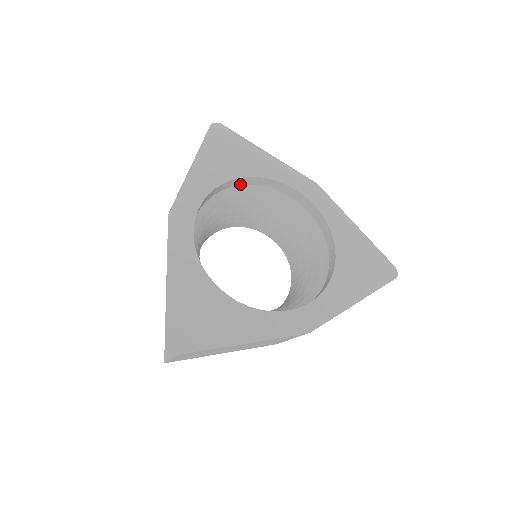
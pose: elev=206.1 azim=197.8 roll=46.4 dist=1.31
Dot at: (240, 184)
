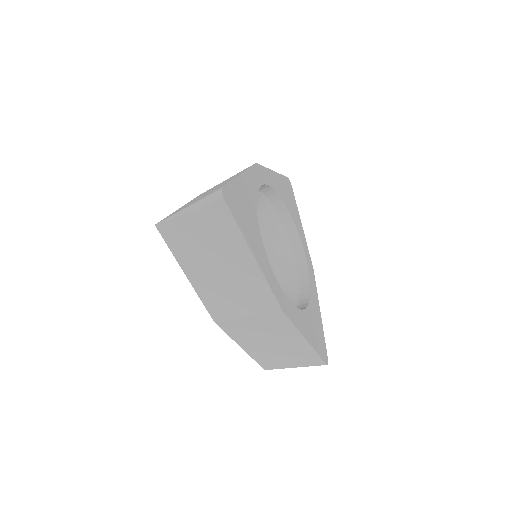
Dot at: (280, 215)
